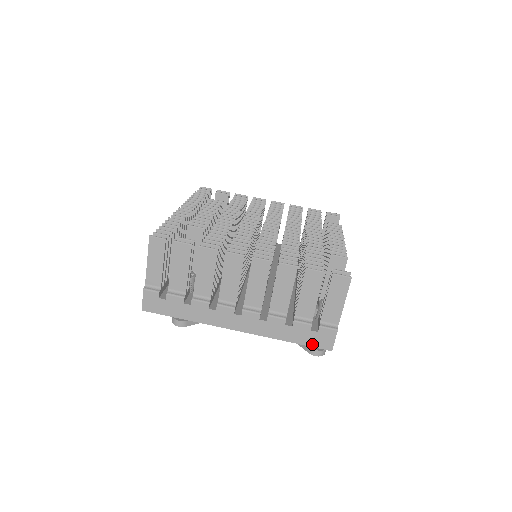
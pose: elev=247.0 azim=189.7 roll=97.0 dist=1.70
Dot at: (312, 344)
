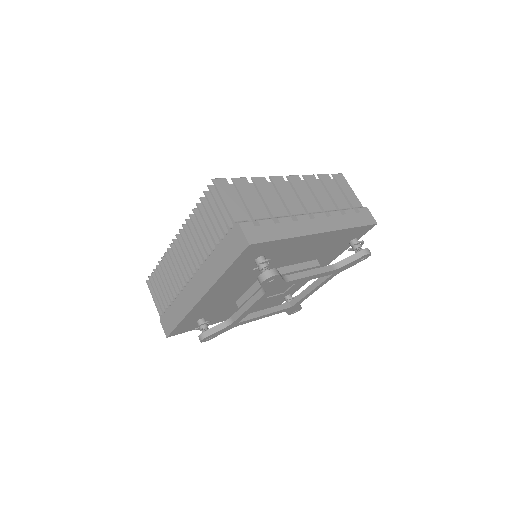
Dot at: (365, 223)
